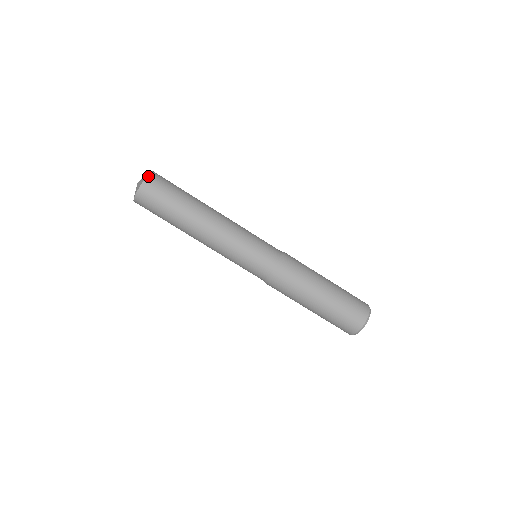
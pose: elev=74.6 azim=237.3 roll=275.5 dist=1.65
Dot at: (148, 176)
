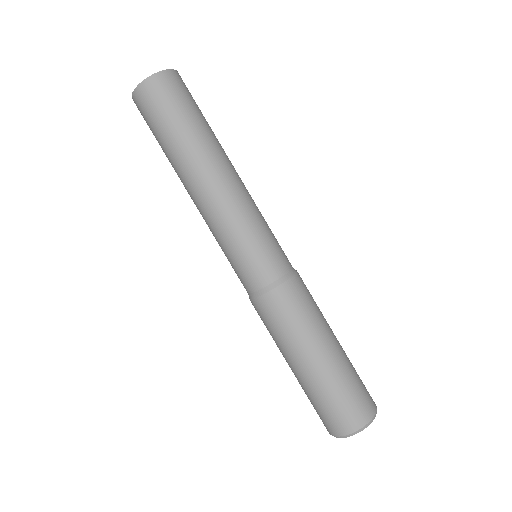
Dot at: occluded
